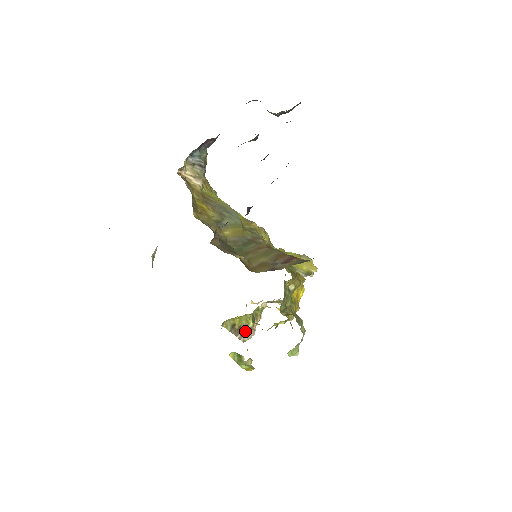
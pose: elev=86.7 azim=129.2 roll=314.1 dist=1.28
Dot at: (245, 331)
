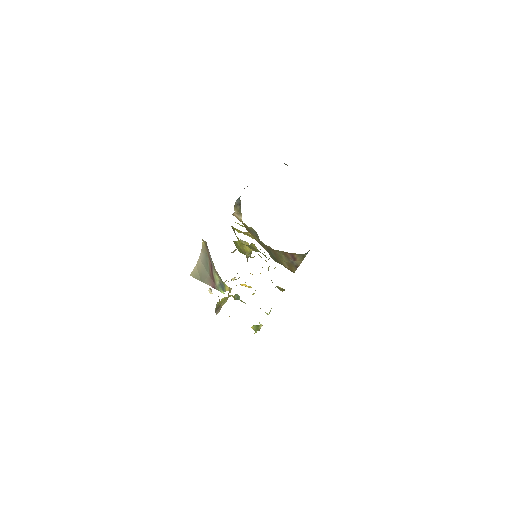
Dot at: occluded
